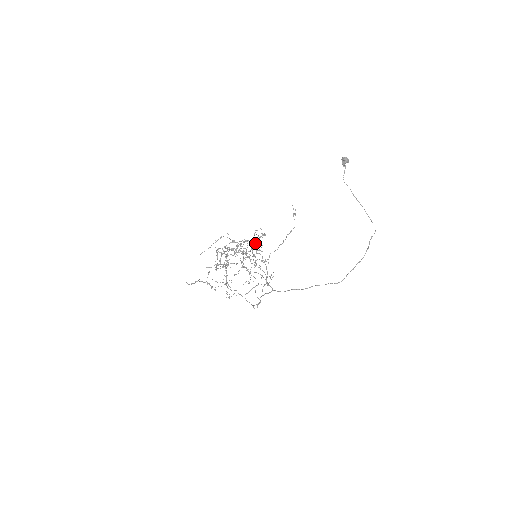
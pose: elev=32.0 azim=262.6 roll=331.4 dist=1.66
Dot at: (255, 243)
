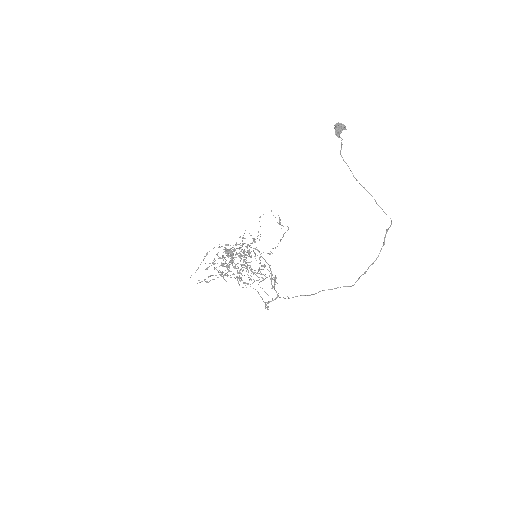
Dot at: (247, 250)
